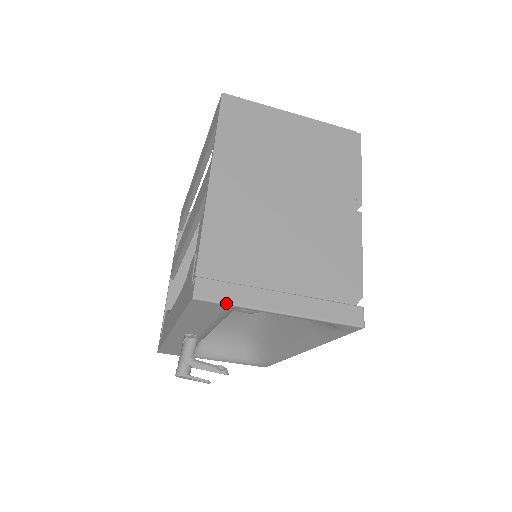
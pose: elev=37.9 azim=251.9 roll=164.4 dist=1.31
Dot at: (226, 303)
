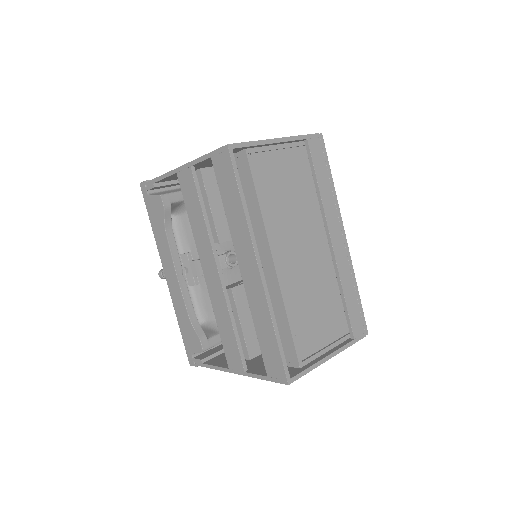
Dot at: occluded
